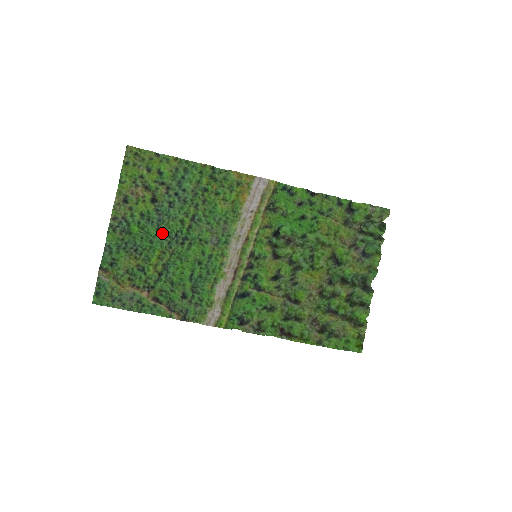
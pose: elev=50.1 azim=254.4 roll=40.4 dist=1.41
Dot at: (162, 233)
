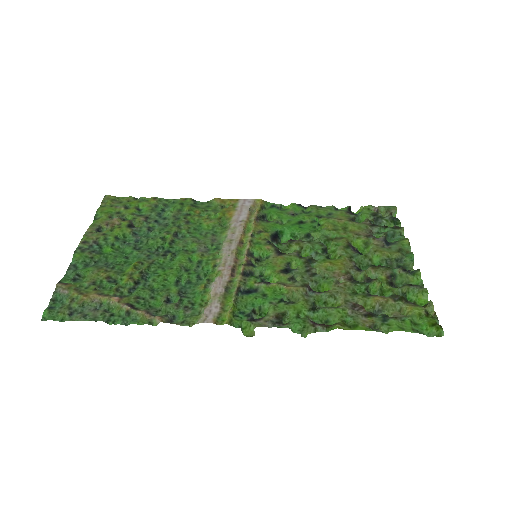
Dot at: (140, 250)
